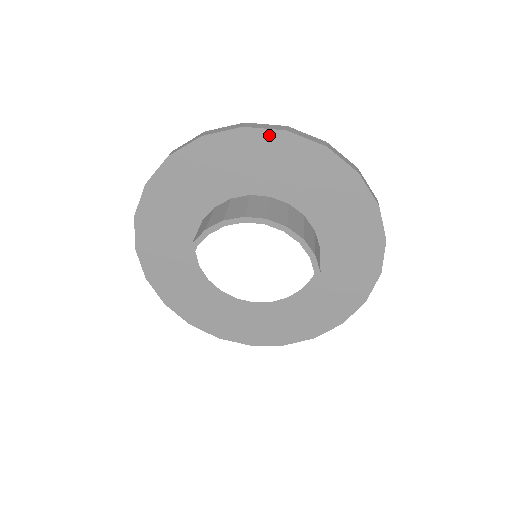
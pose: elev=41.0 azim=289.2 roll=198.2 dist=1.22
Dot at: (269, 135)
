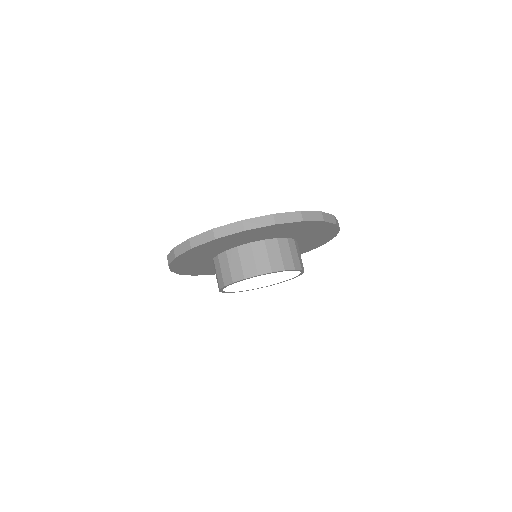
Dot at: (208, 243)
